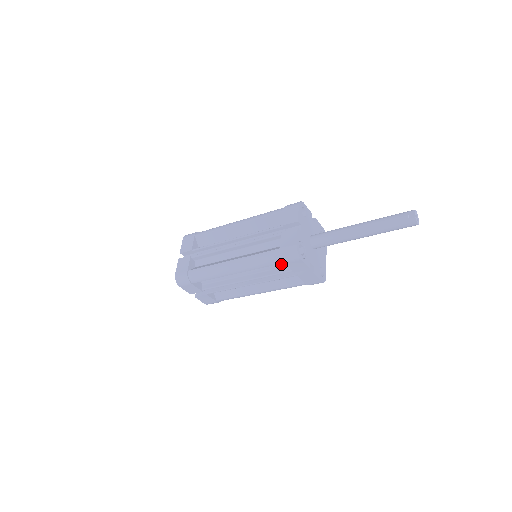
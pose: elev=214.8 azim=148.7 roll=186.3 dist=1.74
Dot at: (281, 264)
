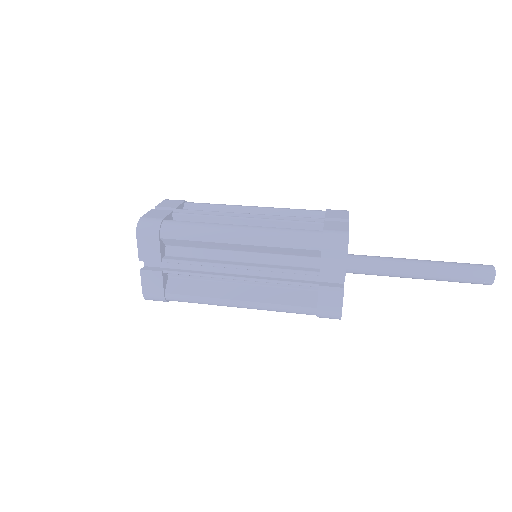
Dot at: occluded
